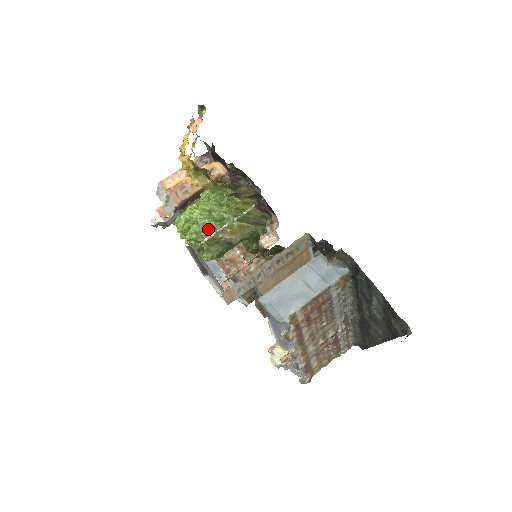
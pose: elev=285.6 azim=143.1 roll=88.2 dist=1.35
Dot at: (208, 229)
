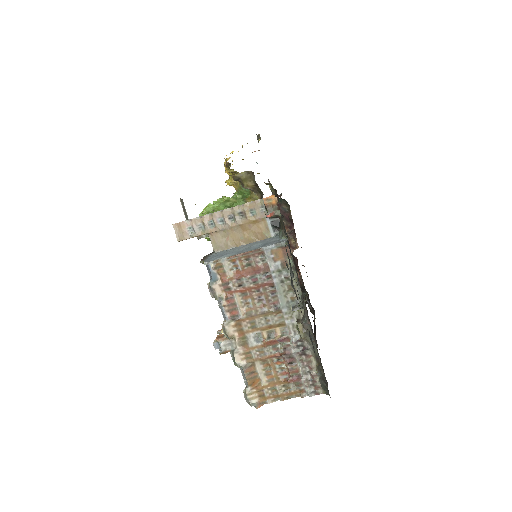
Dot at: (217, 210)
